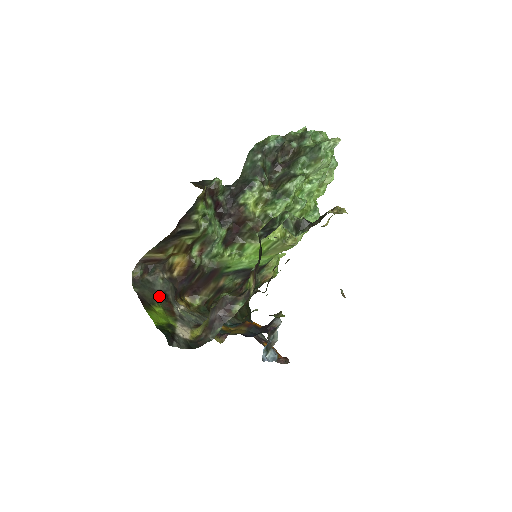
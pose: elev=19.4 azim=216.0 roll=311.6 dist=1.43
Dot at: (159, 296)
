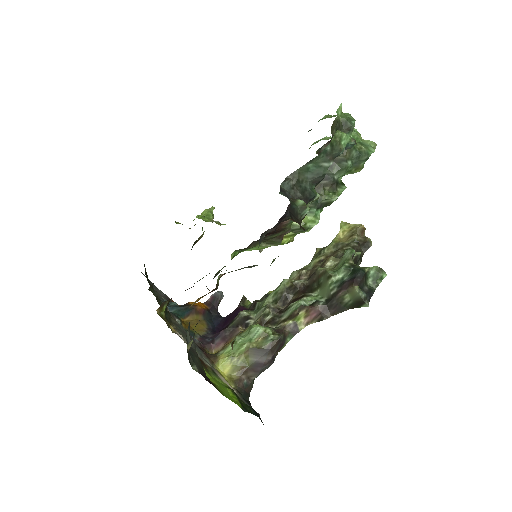
Dot at: (196, 353)
